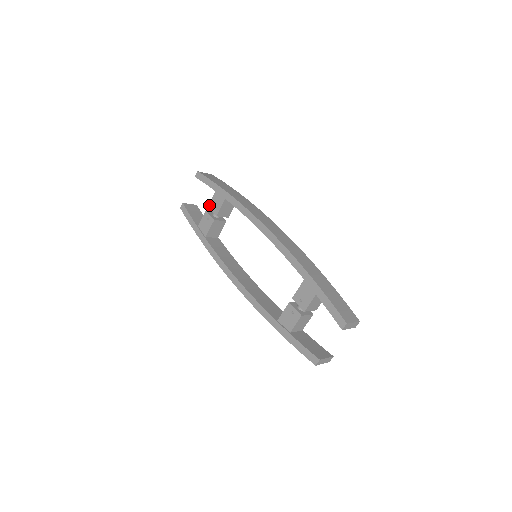
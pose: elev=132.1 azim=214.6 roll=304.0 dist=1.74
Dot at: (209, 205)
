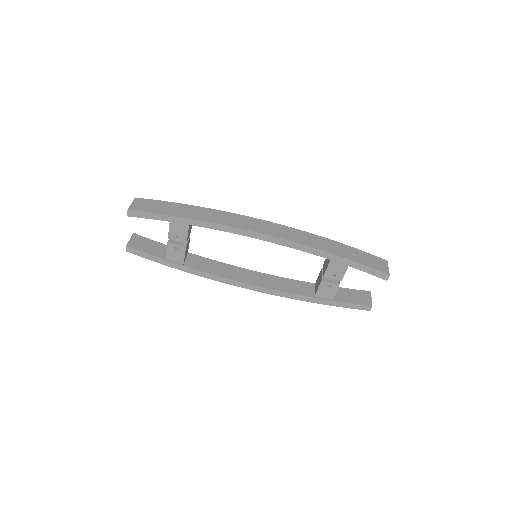
Dot at: (169, 236)
